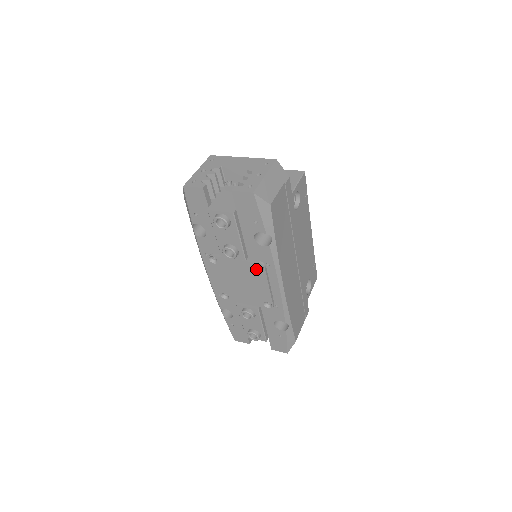
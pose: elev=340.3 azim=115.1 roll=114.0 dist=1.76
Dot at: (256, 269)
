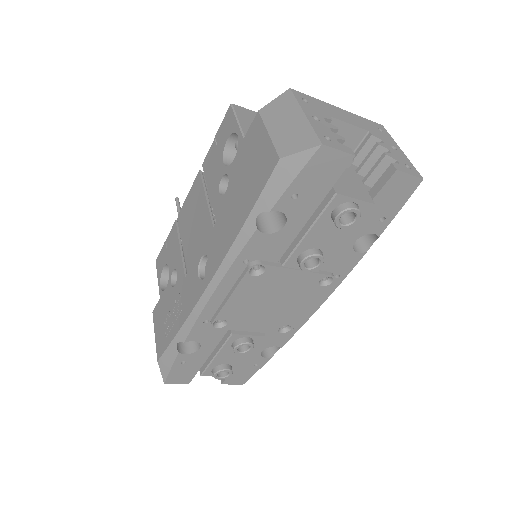
Dot at: (319, 283)
